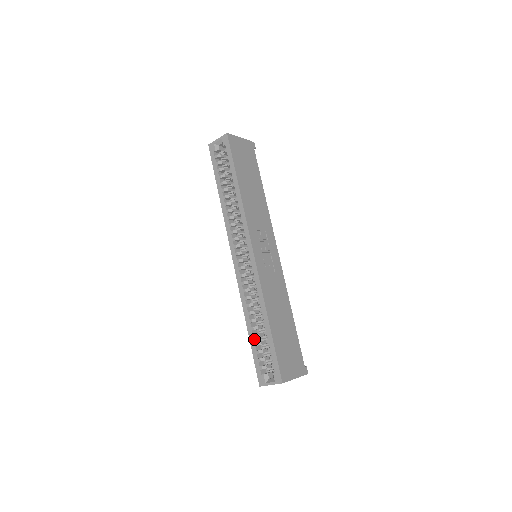
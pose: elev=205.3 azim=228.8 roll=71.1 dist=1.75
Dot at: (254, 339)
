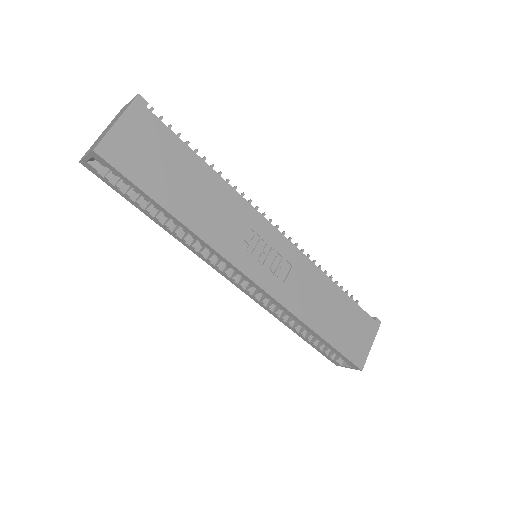
Dot at: (308, 339)
